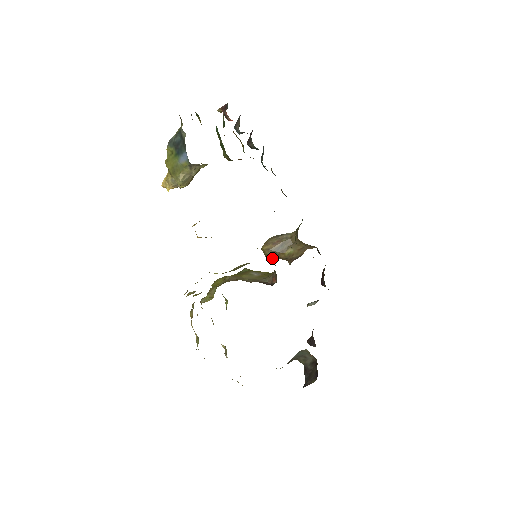
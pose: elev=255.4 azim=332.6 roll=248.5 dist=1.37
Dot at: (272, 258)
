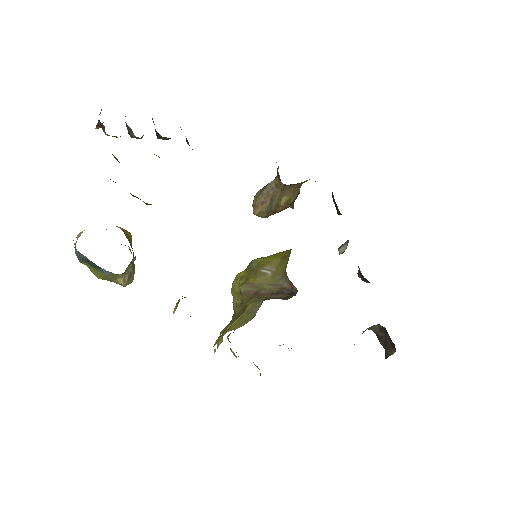
Dot at: occluded
